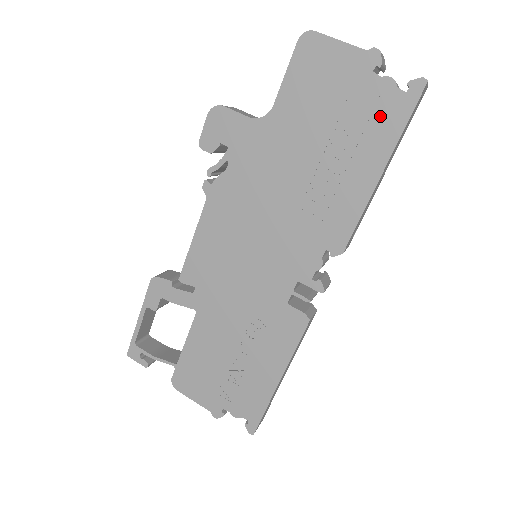
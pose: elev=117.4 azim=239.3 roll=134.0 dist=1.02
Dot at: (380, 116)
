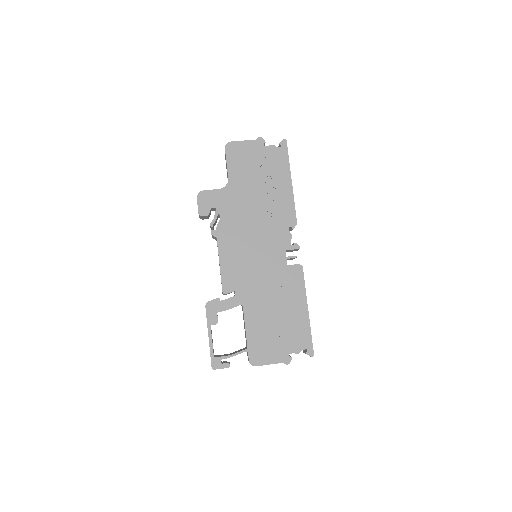
Dot at: (277, 160)
